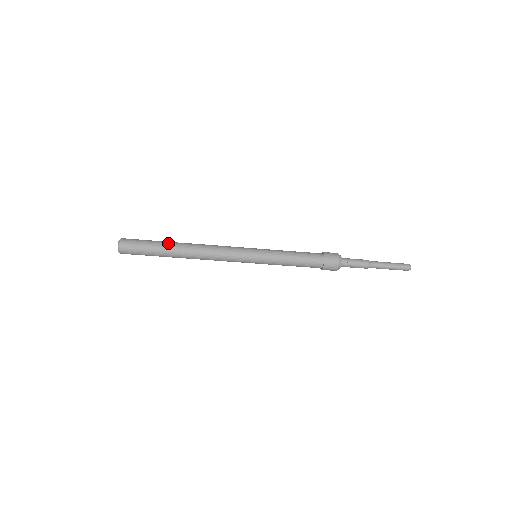
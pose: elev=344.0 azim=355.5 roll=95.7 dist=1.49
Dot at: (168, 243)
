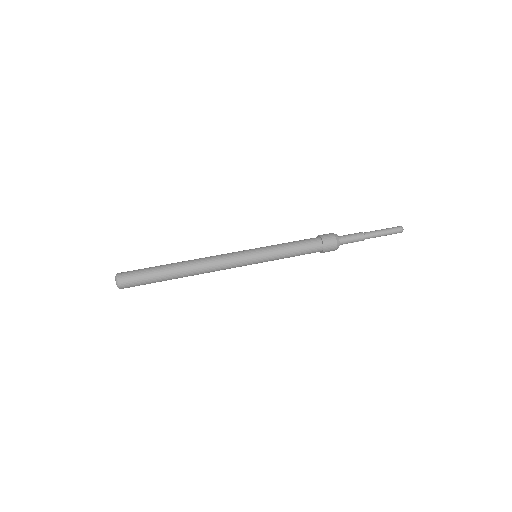
Dot at: (167, 271)
